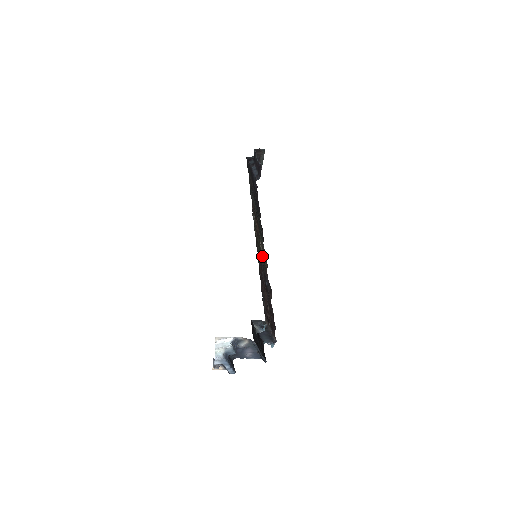
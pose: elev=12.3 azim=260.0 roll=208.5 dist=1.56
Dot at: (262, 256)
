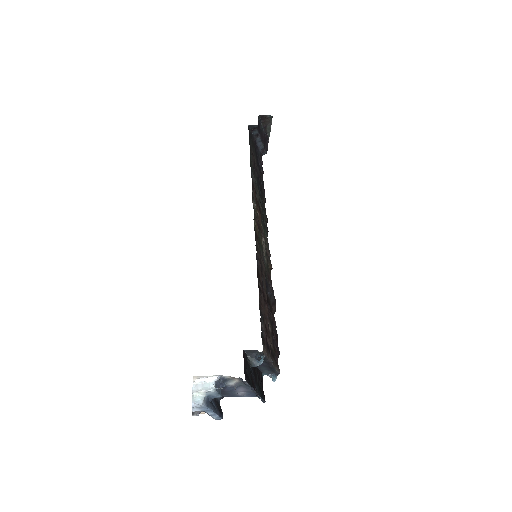
Dot at: (264, 255)
